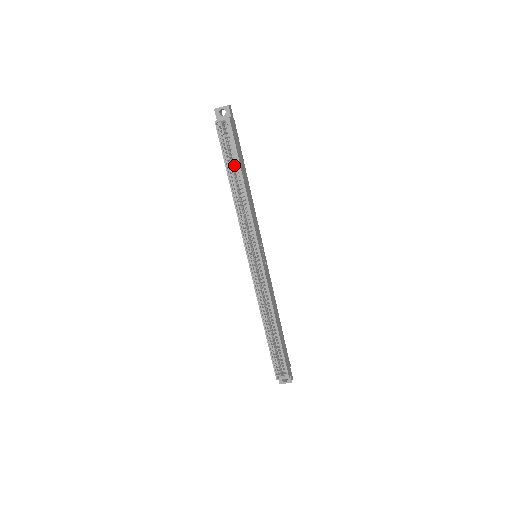
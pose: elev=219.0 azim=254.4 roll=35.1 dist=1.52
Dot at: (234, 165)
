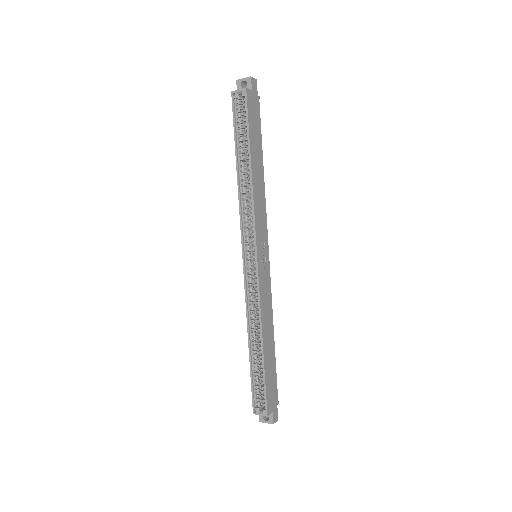
Dot at: occluded
